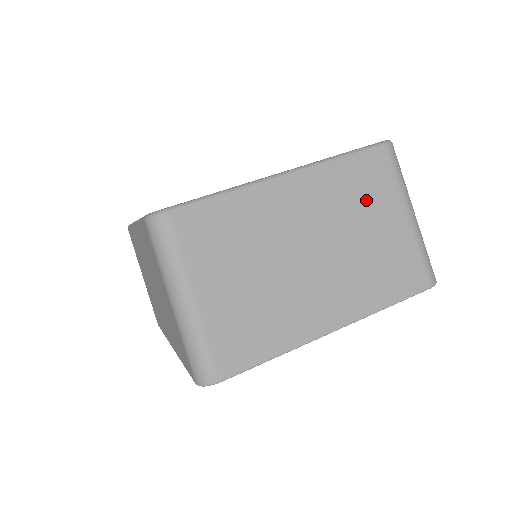
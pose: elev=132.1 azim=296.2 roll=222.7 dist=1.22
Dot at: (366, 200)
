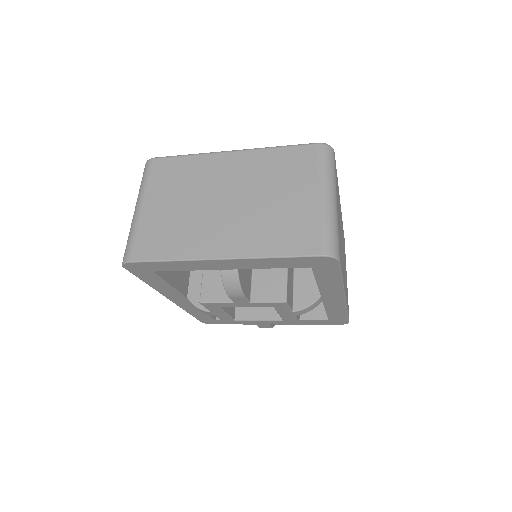
Dot at: (286, 177)
